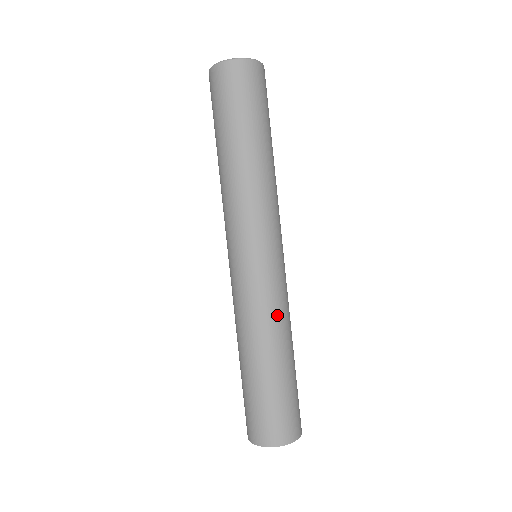
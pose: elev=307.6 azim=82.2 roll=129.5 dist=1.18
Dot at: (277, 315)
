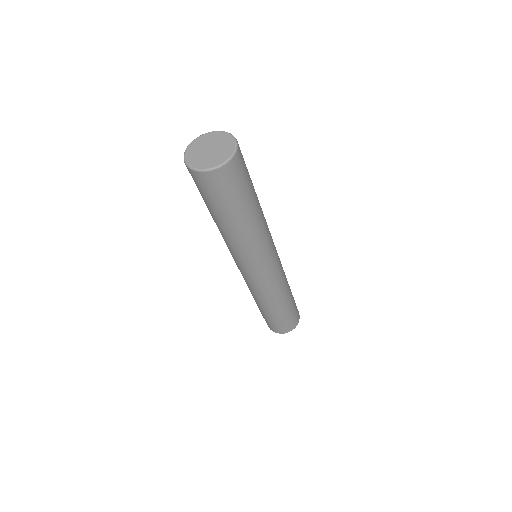
Dot at: (285, 276)
